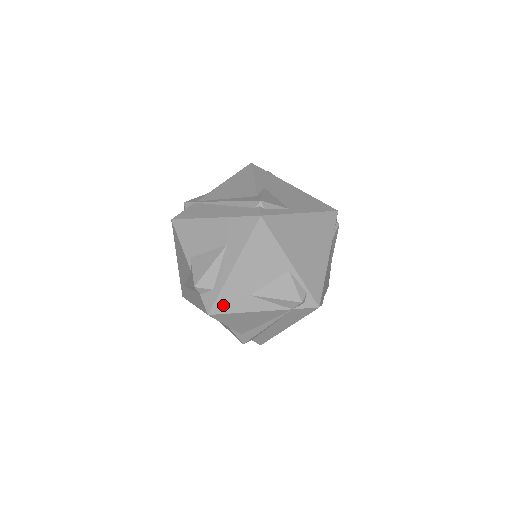
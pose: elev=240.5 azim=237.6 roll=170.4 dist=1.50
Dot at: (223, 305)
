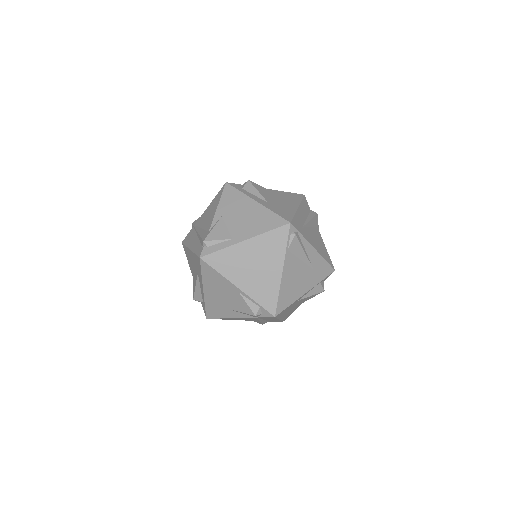
Dot at: (211, 313)
